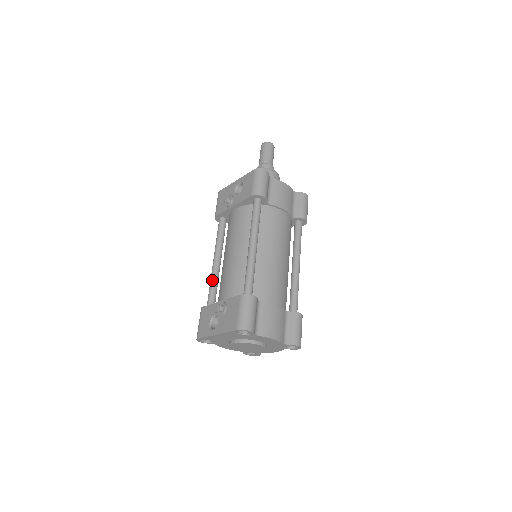
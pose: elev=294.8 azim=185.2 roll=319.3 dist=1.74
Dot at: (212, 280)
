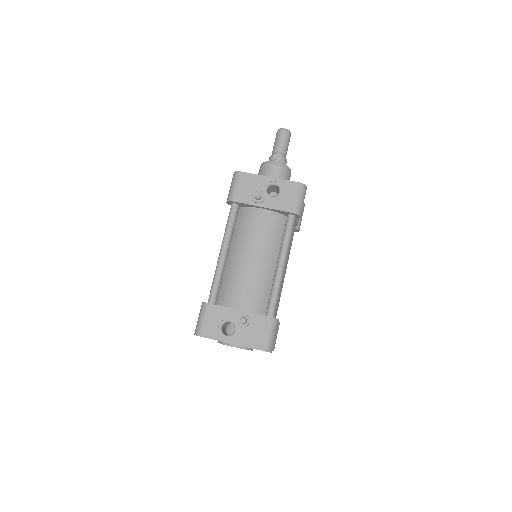
Dot at: (220, 274)
